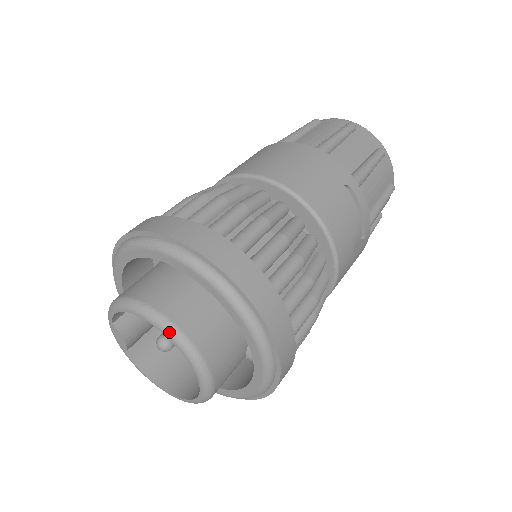
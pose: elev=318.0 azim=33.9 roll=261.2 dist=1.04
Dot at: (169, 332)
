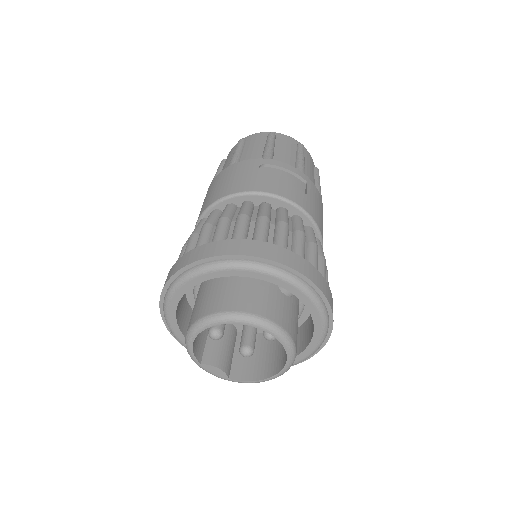
Dot at: (222, 319)
